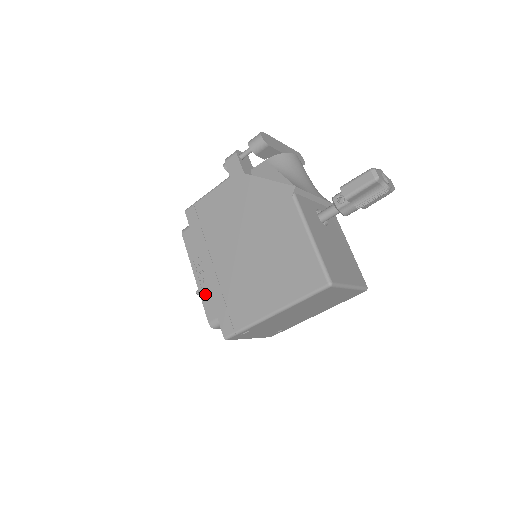
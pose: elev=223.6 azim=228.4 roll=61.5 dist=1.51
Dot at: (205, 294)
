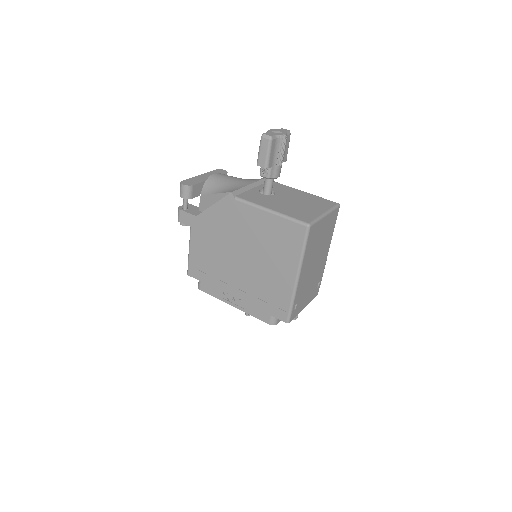
Dot at: (249, 310)
